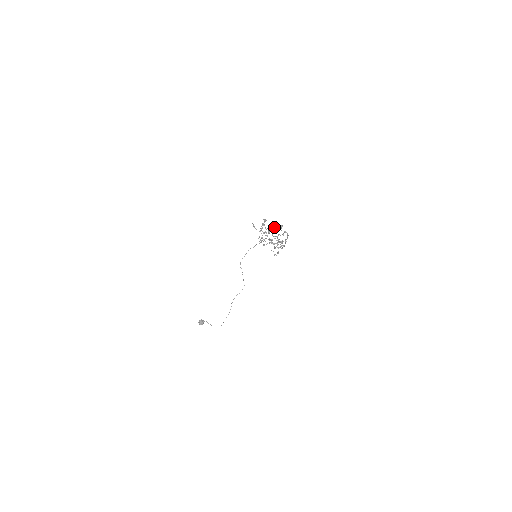
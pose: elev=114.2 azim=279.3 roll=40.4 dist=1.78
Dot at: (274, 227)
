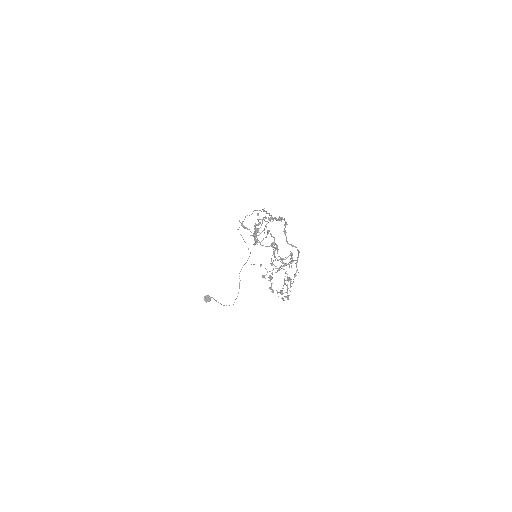
Dot at: (274, 244)
